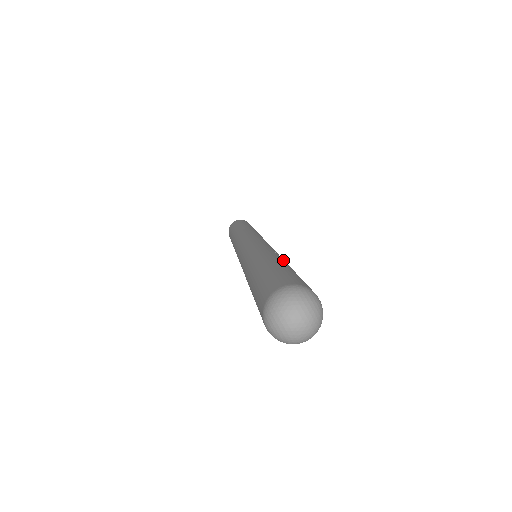
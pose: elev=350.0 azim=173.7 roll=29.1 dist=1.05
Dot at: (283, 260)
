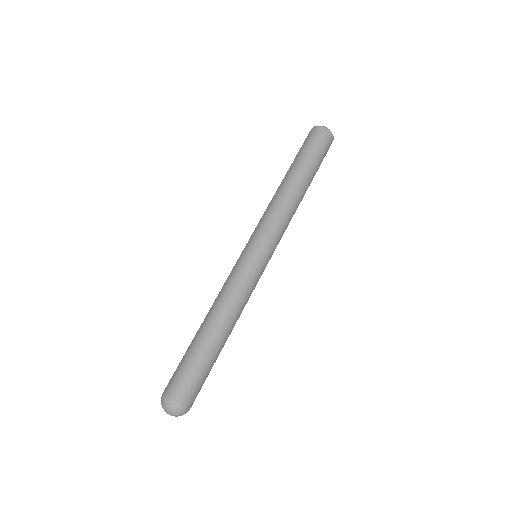
Dot at: (225, 332)
